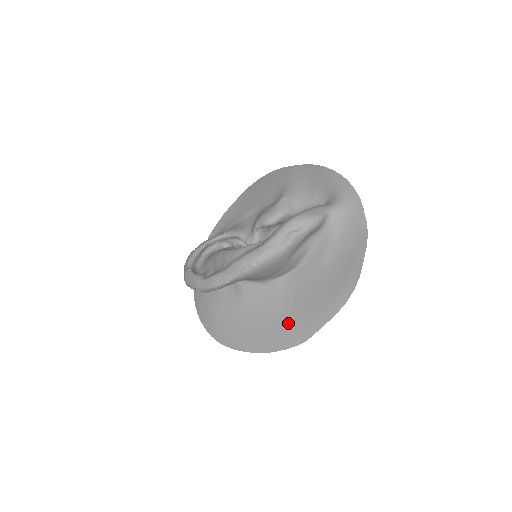
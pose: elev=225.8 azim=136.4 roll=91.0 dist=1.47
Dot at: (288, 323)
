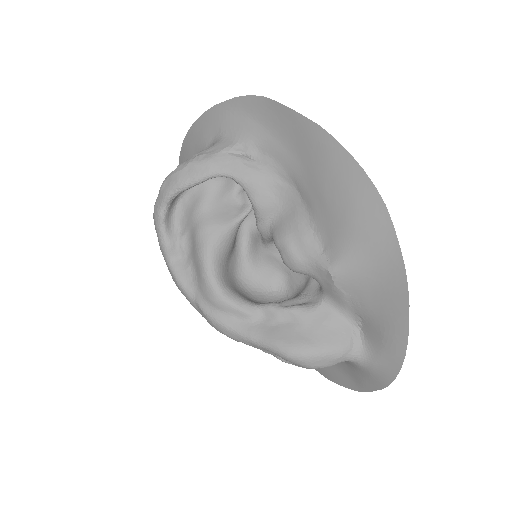
Dot at: occluded
